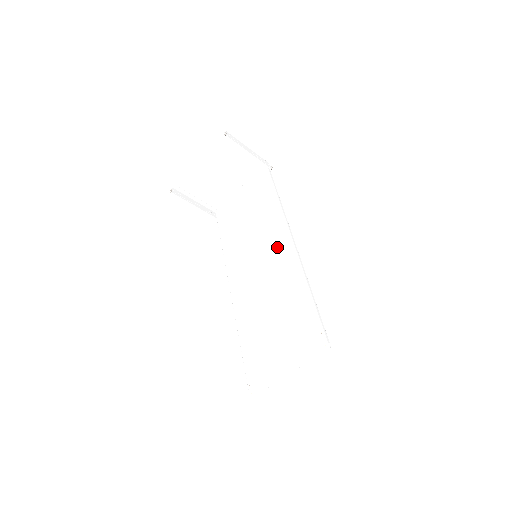
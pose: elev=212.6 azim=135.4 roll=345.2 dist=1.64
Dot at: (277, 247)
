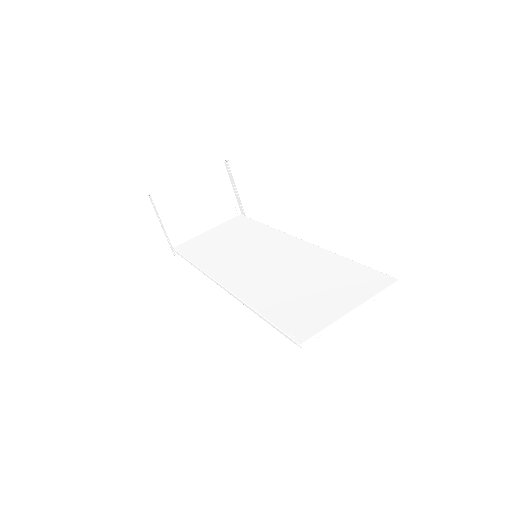
Dot at: (284, 247)
